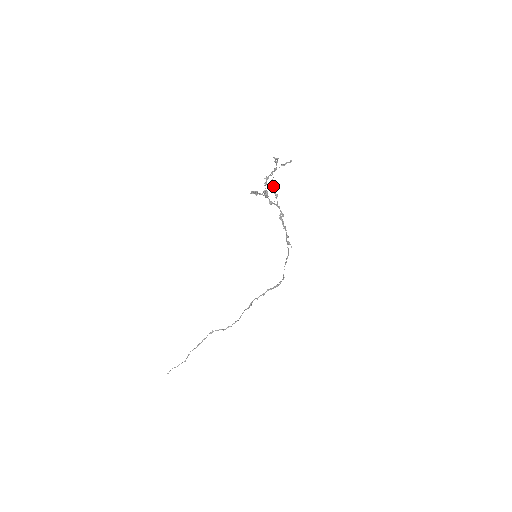
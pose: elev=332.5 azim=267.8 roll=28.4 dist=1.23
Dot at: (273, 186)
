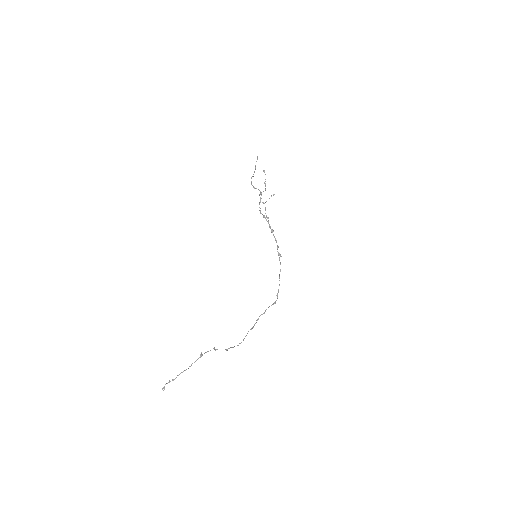
Dot at: occluded
